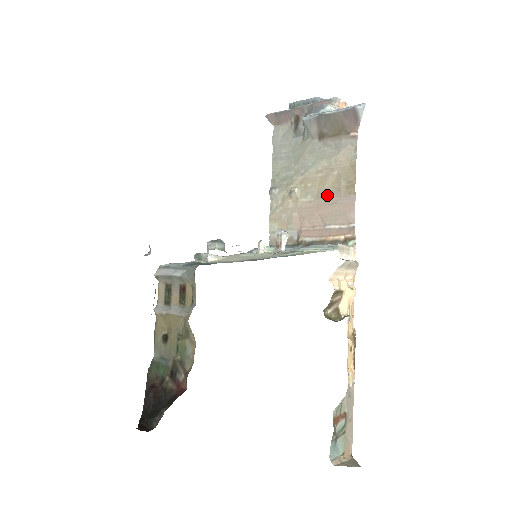
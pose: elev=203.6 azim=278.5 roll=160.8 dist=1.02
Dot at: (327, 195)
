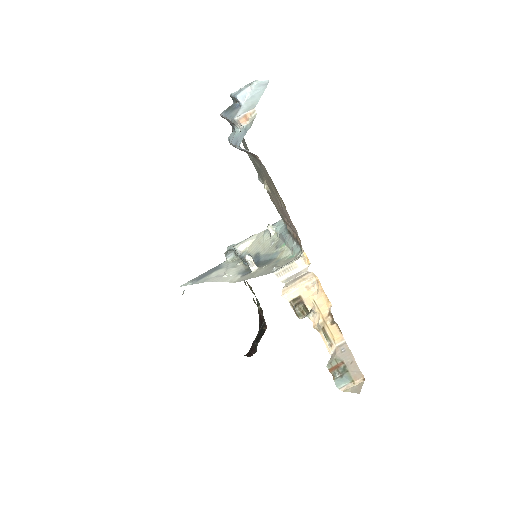
Dot at: (278, 201)
